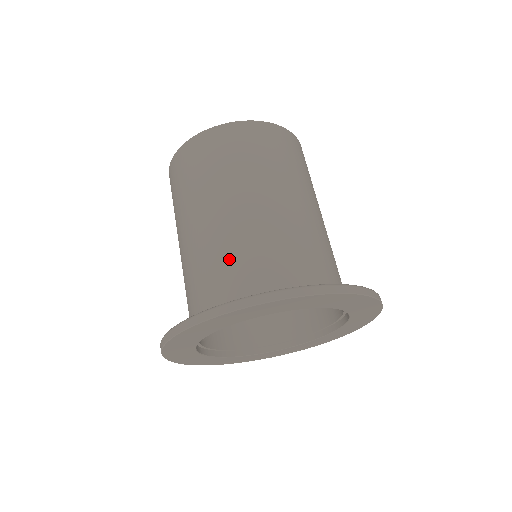
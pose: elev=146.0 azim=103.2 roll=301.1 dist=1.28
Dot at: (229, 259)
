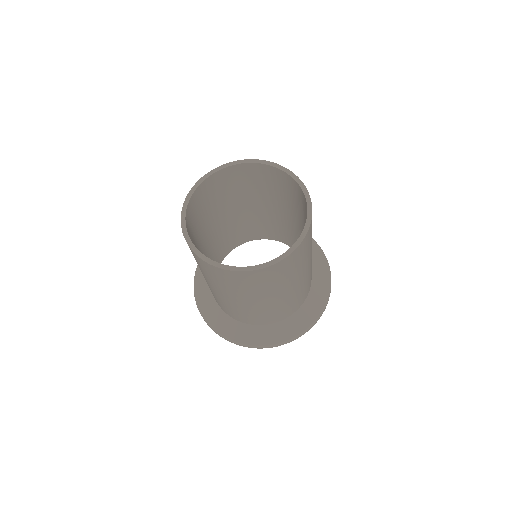
Dot at: (254, 316)
